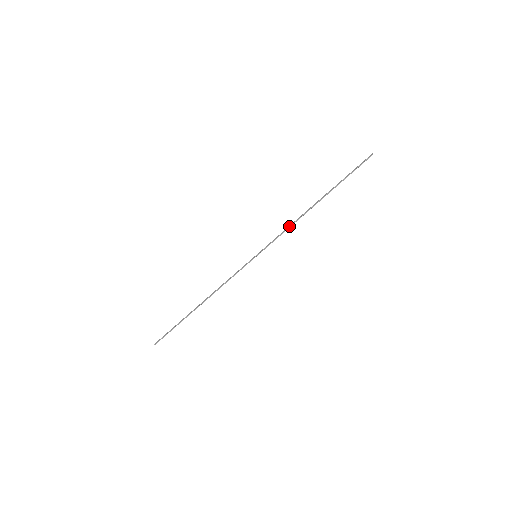
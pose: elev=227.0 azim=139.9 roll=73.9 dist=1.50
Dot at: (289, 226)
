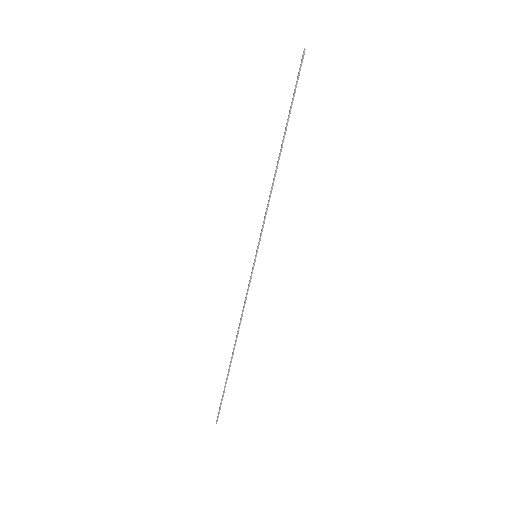
Dot at: occluded
